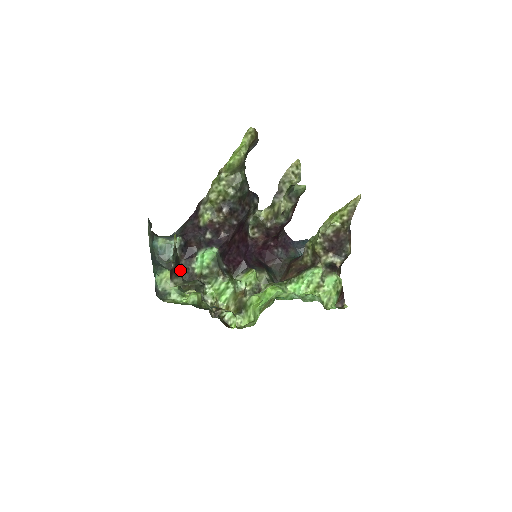
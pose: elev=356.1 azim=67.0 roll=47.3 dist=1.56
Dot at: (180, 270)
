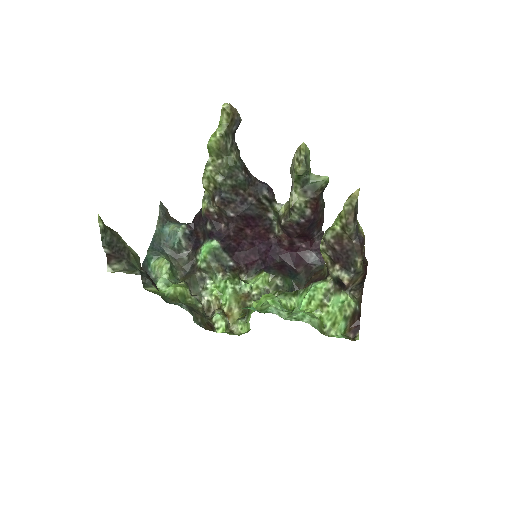
Dot at: (131, 257)
